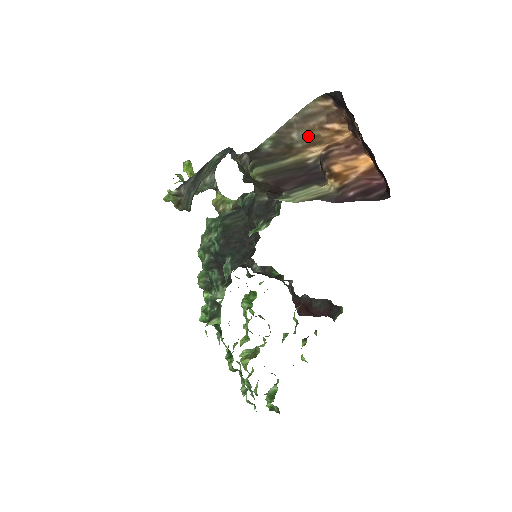
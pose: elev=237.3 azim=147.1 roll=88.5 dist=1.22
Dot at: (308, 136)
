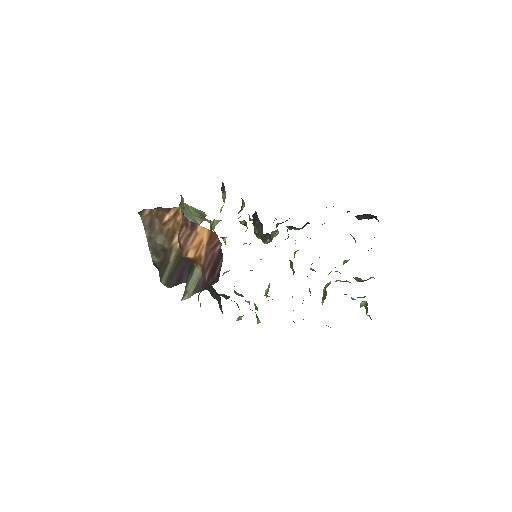
Dot at: (164, 236)
